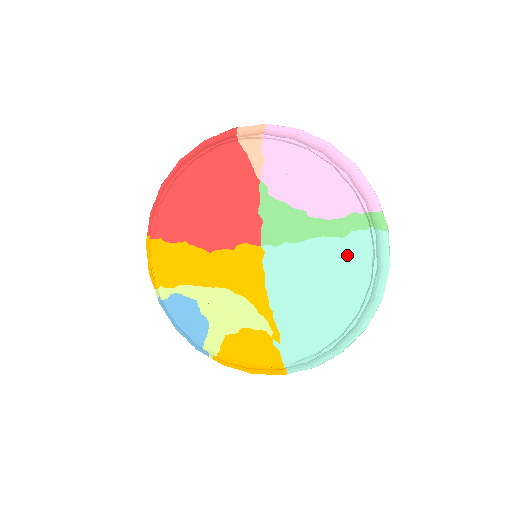
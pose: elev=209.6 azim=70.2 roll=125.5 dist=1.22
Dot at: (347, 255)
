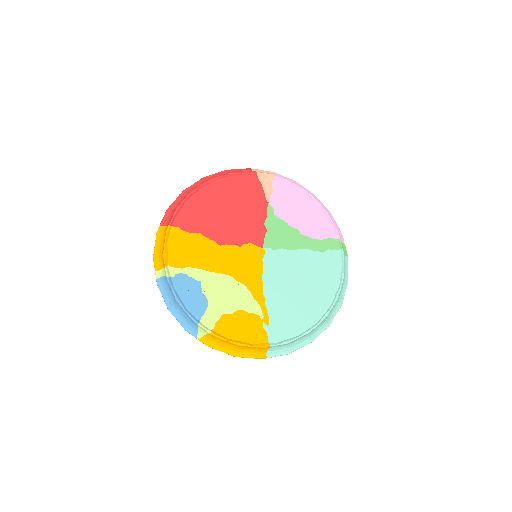
Dot at: (325, 265)
